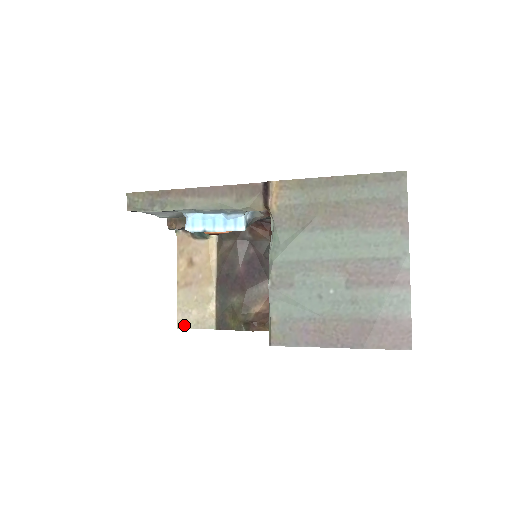
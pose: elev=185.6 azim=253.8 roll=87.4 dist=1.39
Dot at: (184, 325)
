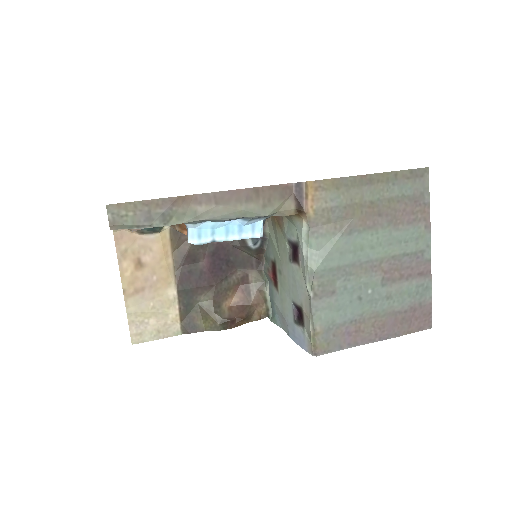
Dot at: (141, 339)
